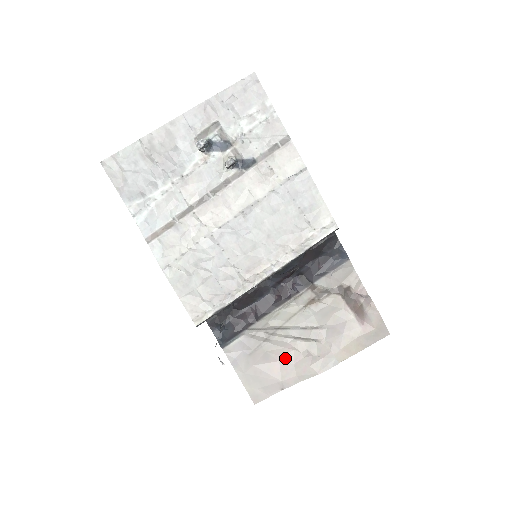
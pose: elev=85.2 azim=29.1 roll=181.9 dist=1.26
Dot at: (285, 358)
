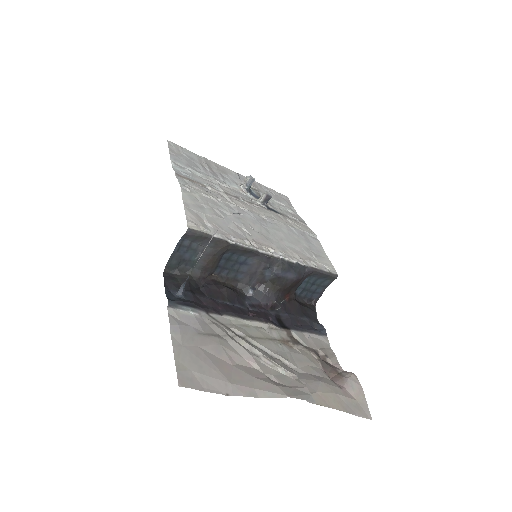
Dot at: (242, 367)
